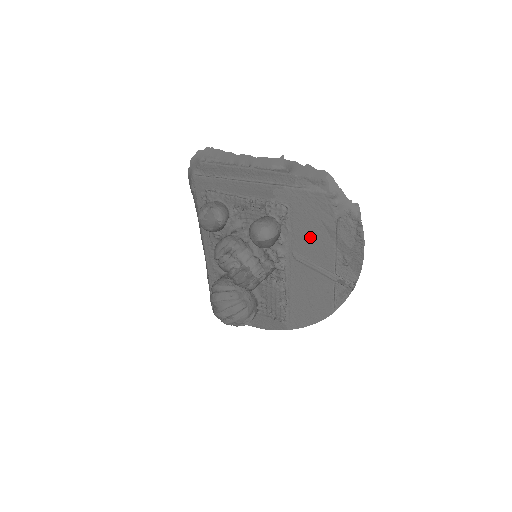
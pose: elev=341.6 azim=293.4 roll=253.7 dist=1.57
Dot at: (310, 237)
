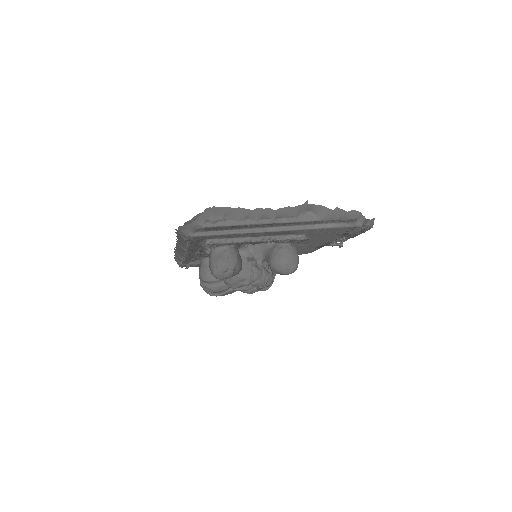
Dot at: (318, 239)
